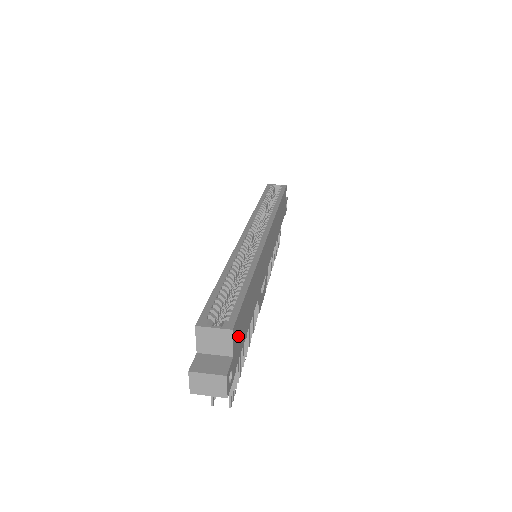
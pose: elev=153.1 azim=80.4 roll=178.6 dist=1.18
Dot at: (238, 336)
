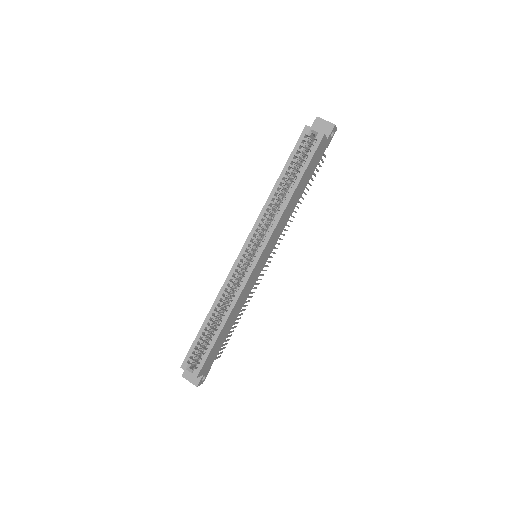
Dot at: (208, 363)
